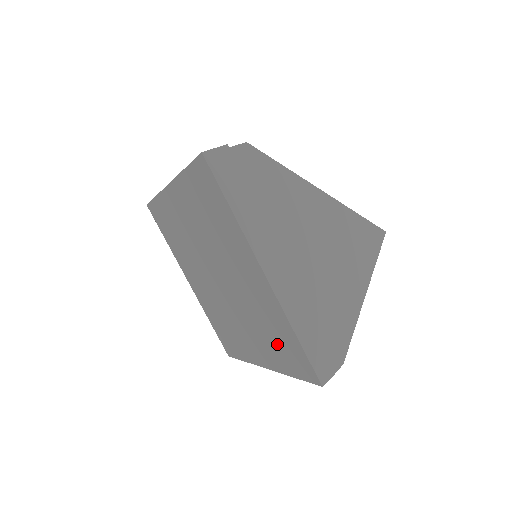
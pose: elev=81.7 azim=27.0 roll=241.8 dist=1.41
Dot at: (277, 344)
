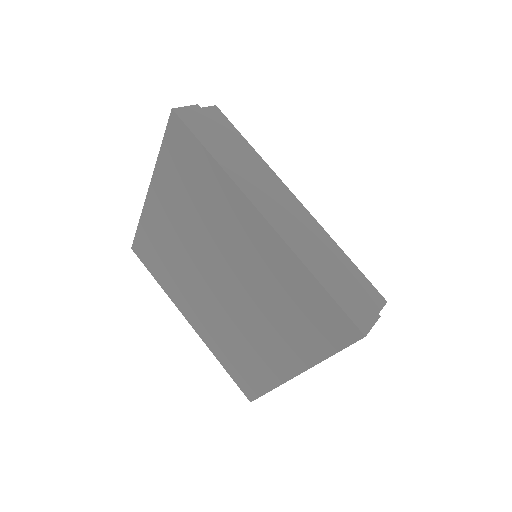
Dot at: (235, 358)
